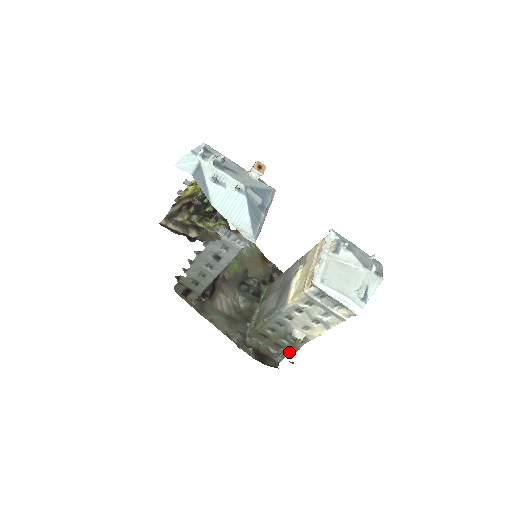
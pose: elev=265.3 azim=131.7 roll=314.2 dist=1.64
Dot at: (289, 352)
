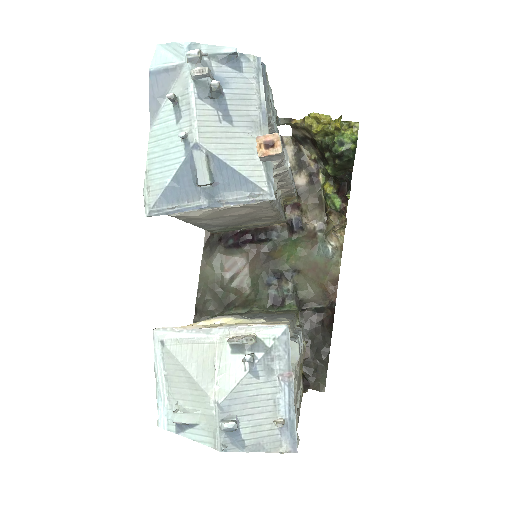
Dot at: occluded
